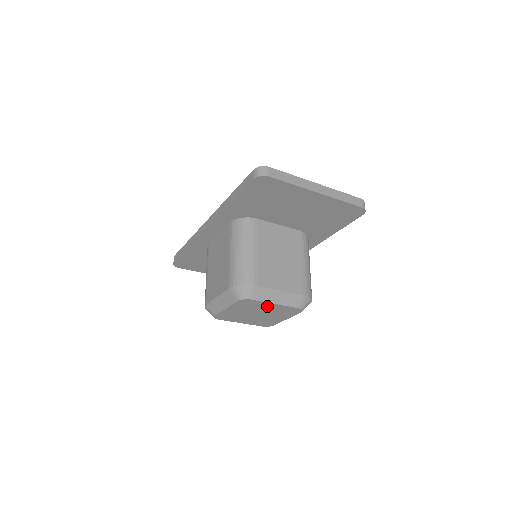
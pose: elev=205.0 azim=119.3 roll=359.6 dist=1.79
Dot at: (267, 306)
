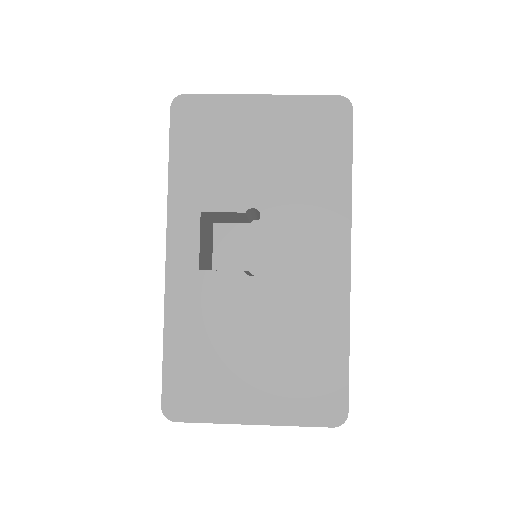
Dot at: occluded
